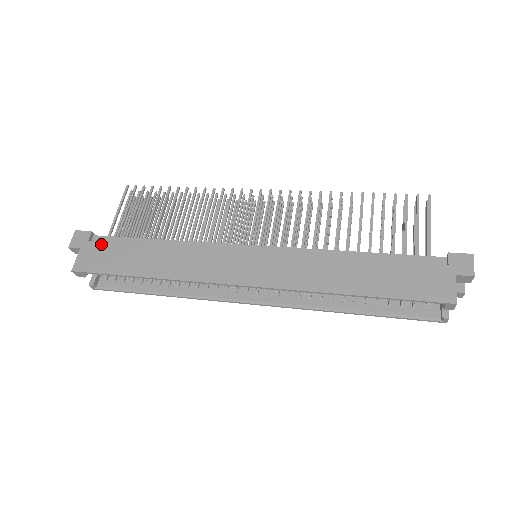
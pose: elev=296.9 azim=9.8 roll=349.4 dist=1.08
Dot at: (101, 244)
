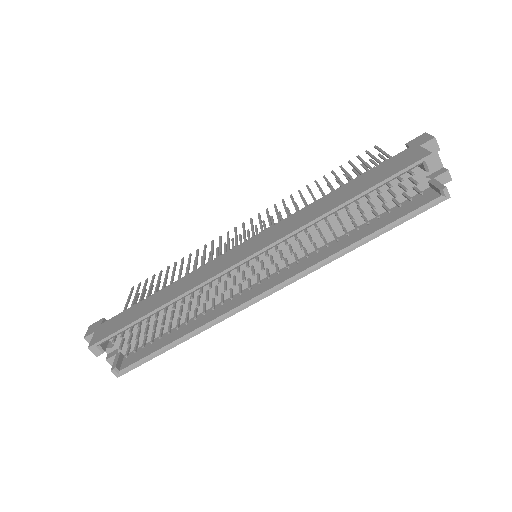
Dot at: (113, 318)
